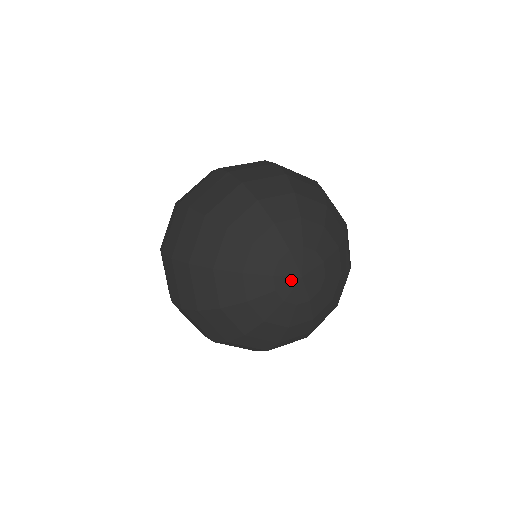
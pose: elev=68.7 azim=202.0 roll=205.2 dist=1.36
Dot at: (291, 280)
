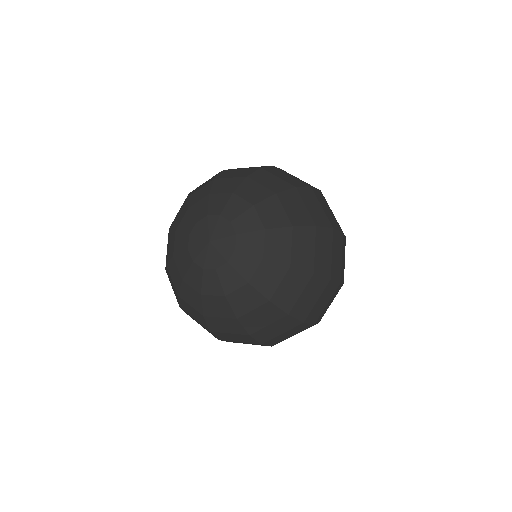
Dot at: (201, 242)
